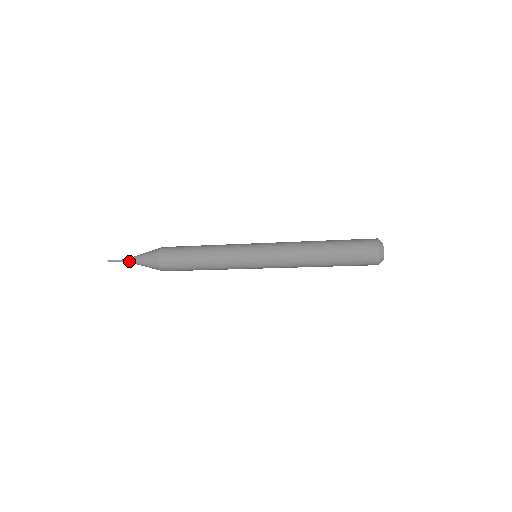
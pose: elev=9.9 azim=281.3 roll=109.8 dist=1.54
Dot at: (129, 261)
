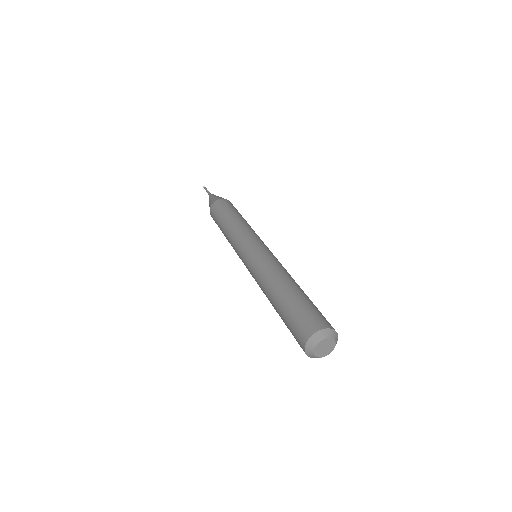
Dot at: occluded
